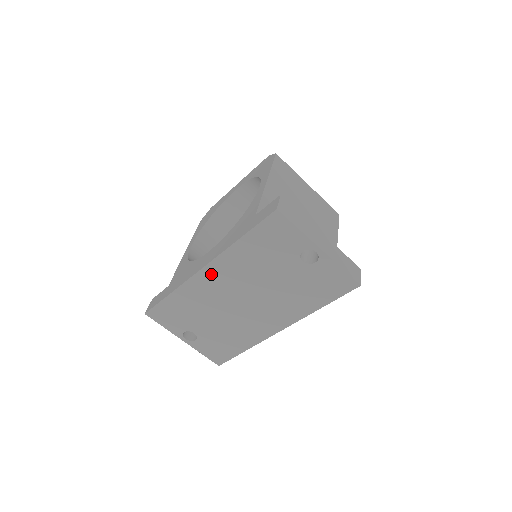
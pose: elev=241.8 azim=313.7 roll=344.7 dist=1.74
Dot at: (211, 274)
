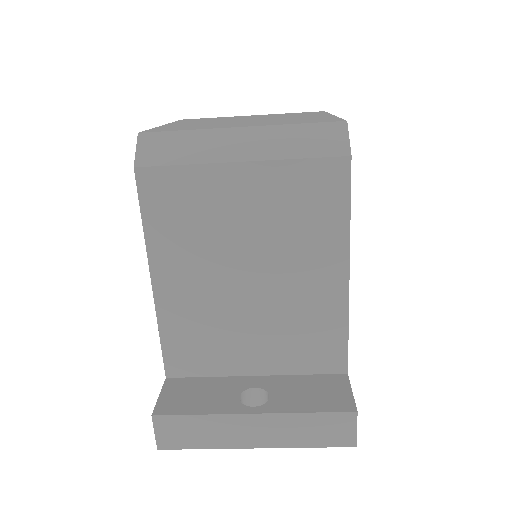
Dot at: occluded
